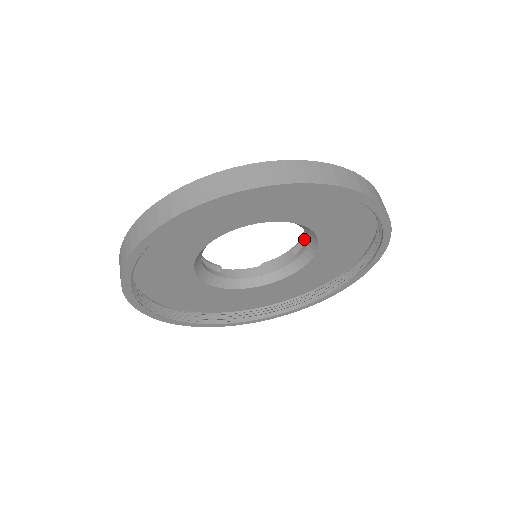
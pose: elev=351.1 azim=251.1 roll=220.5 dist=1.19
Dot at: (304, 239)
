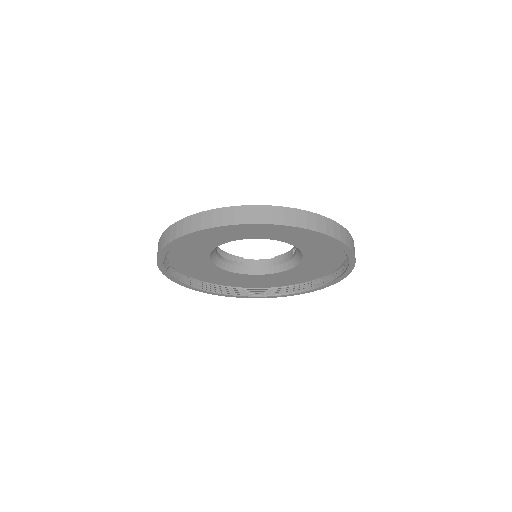
Dot at: occluded
